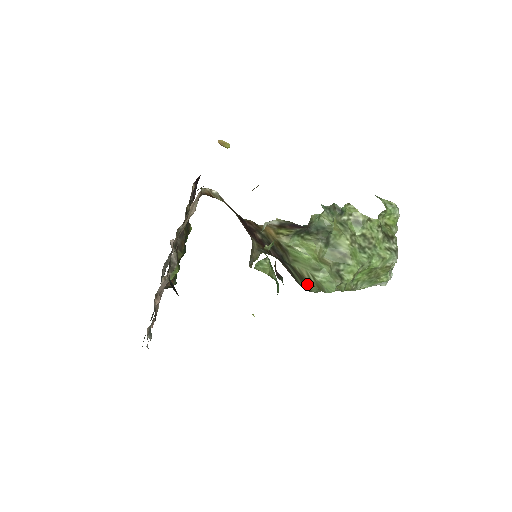
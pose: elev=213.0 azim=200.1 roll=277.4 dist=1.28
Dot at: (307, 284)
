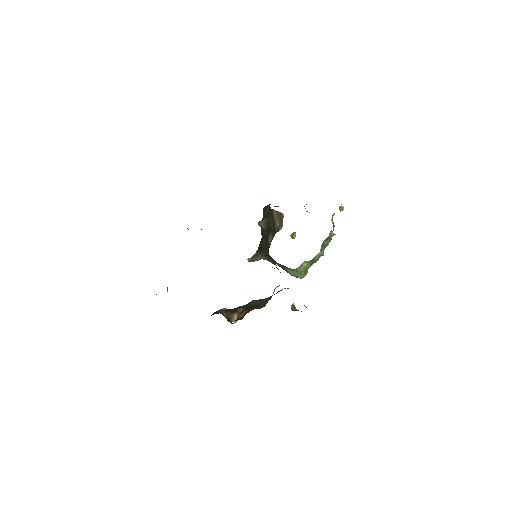
Dot at: occluded
